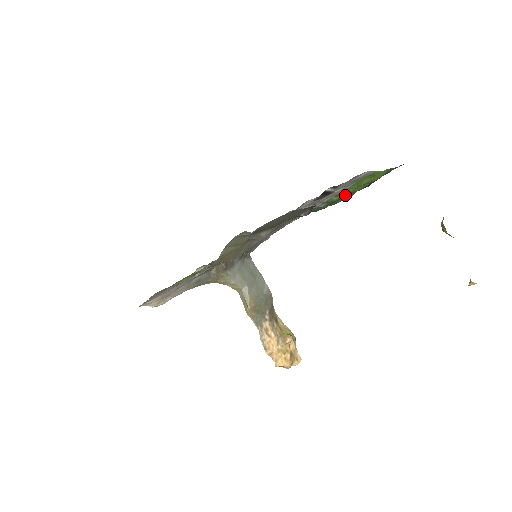
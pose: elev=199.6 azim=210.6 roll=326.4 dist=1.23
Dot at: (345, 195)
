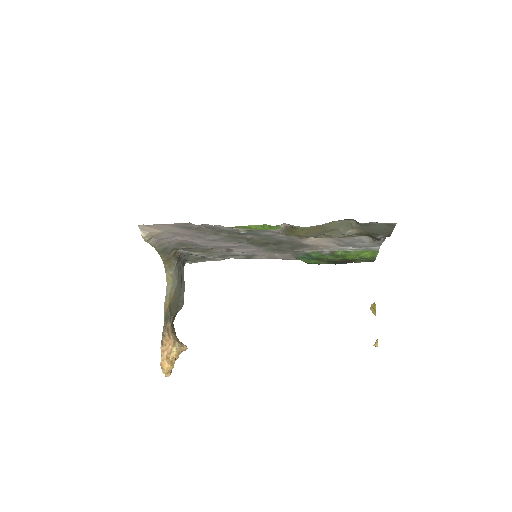
Dot at: (341, 256)
